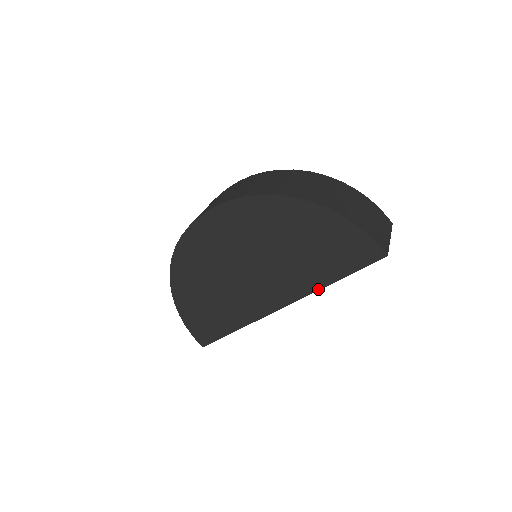
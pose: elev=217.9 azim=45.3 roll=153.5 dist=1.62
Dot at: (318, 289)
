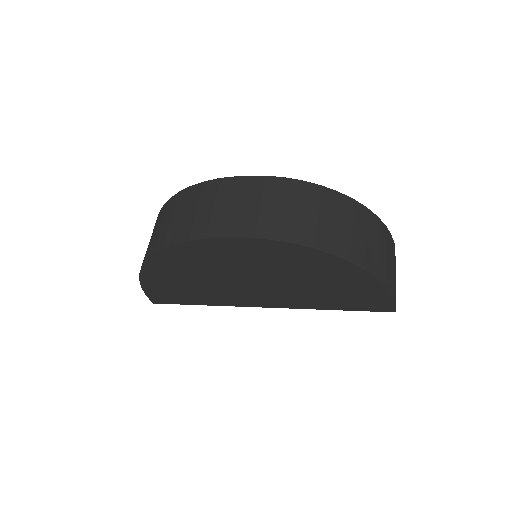
Dot at: occluded
